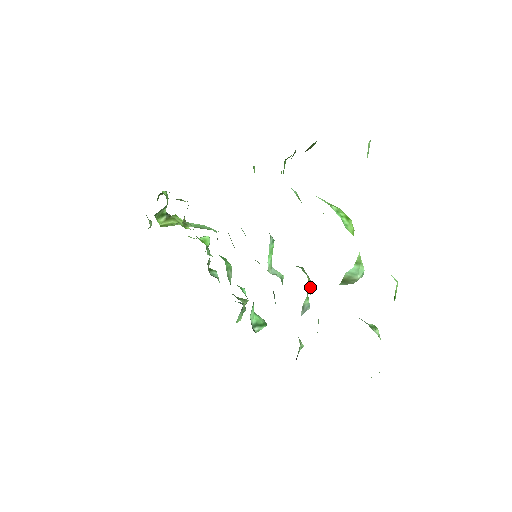
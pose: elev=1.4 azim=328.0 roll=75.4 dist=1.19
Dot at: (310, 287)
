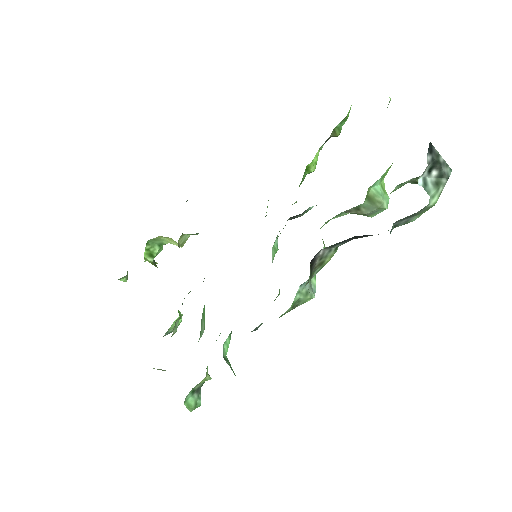
Dot at: (324, 244)
